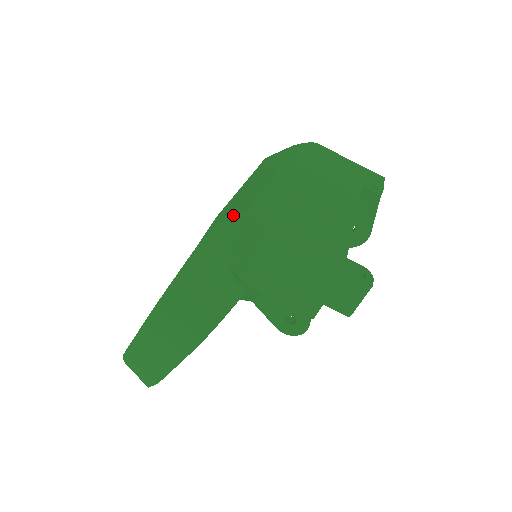
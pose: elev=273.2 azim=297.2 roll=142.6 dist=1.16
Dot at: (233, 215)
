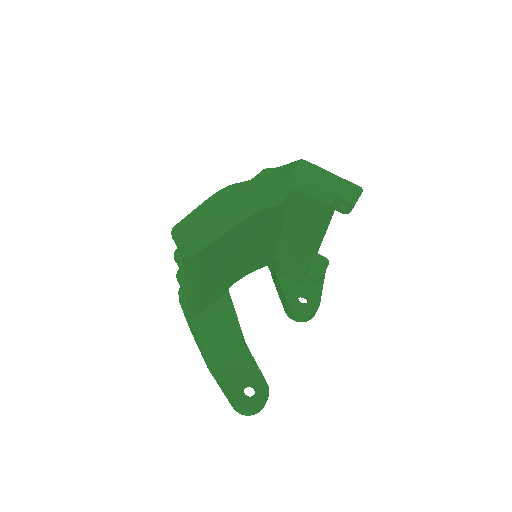
Dot at: (275, 168)
